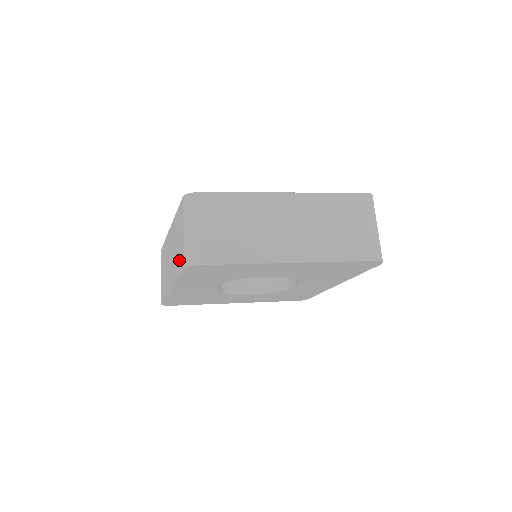
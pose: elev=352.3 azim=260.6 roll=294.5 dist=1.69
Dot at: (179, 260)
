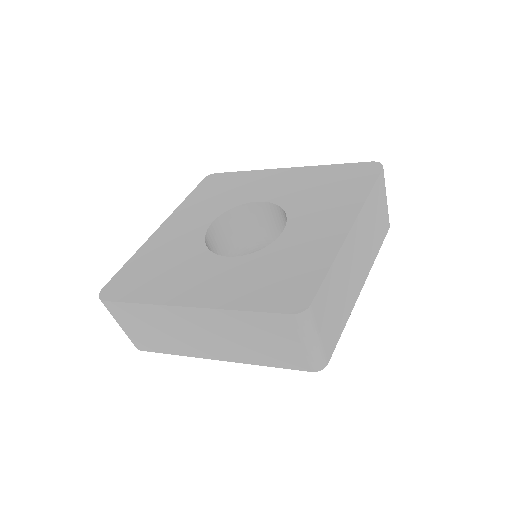
Dot at: (276, 358)
